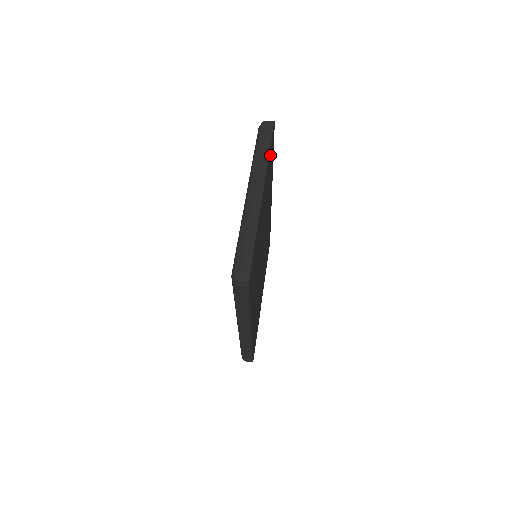
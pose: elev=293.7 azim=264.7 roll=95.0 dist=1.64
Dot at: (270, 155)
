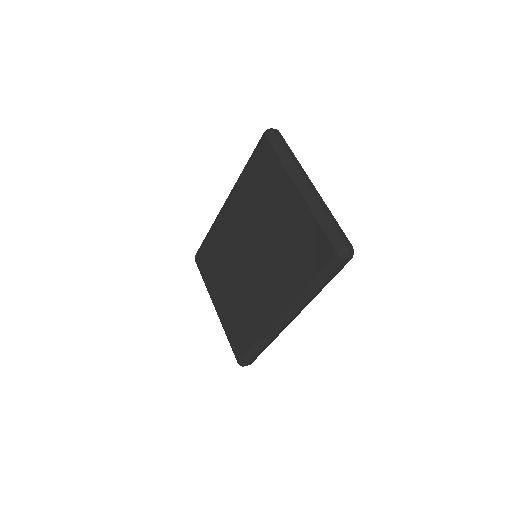
Dot at: occluded
